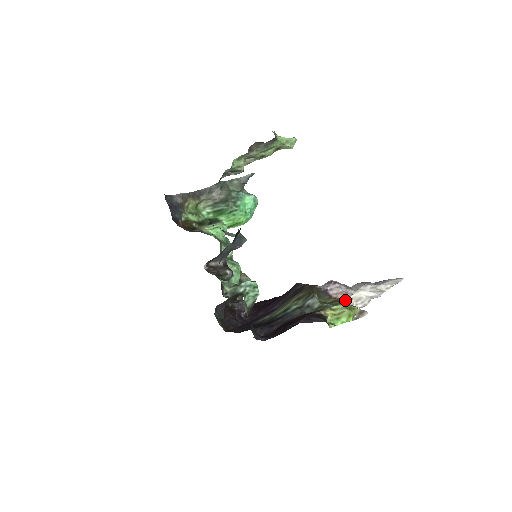
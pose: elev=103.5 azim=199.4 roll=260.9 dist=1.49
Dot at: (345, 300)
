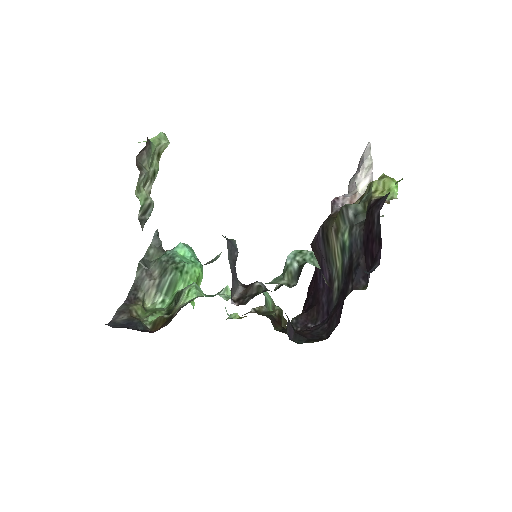
Dot at: occluded
